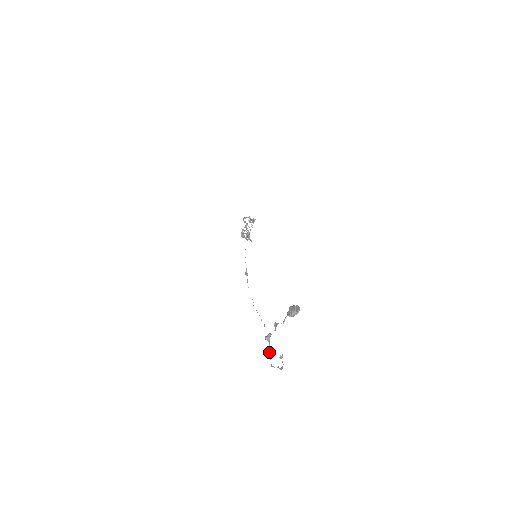
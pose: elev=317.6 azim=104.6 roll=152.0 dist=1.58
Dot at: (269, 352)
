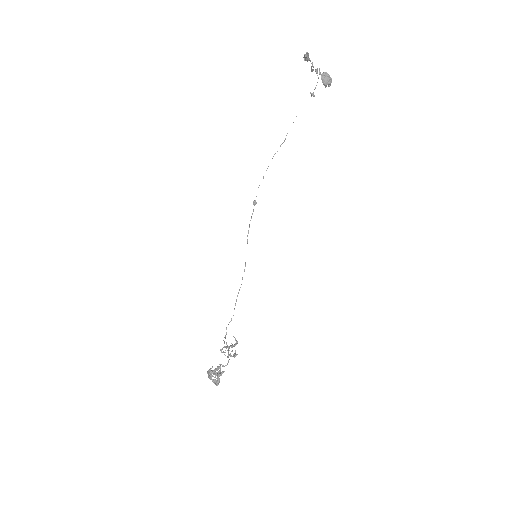
Dot at: (307, 55)
